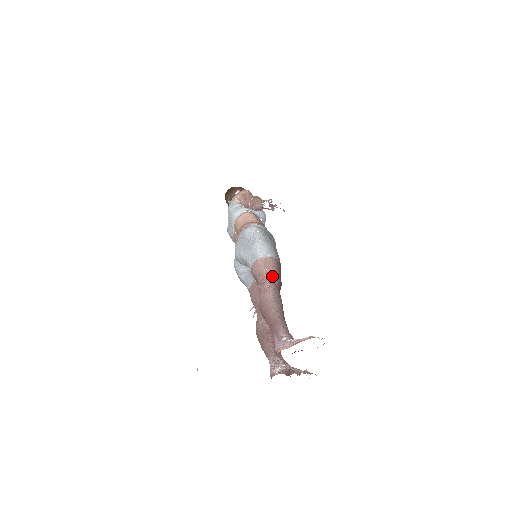
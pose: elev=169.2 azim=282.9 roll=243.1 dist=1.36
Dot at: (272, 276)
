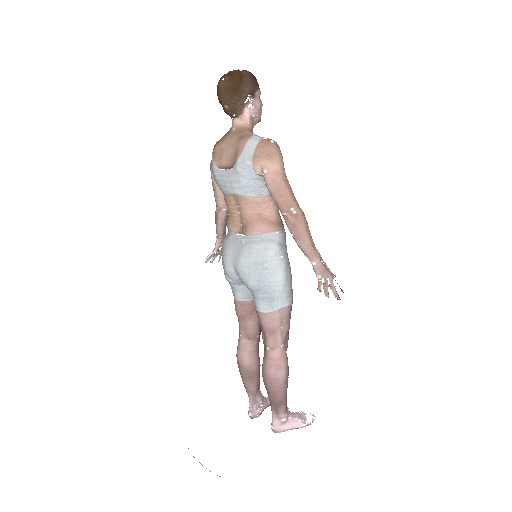
Dot at: (285, 337)
